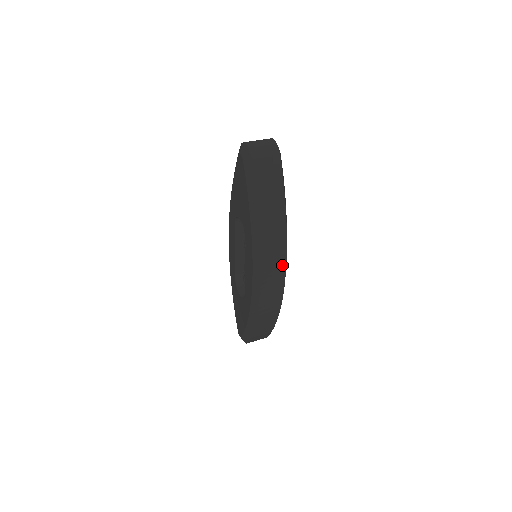
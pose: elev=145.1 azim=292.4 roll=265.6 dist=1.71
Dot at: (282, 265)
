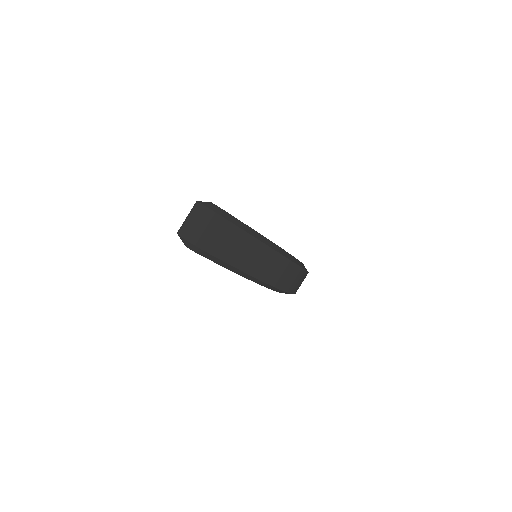
Dot at: (293, 268)
